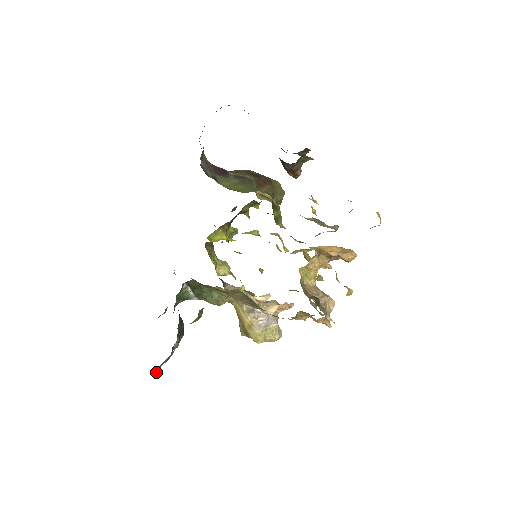
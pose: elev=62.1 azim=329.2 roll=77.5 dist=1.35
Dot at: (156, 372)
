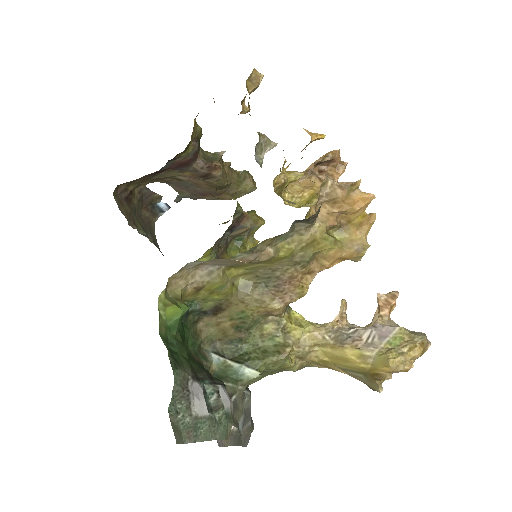
Dot at: (184, 440)
